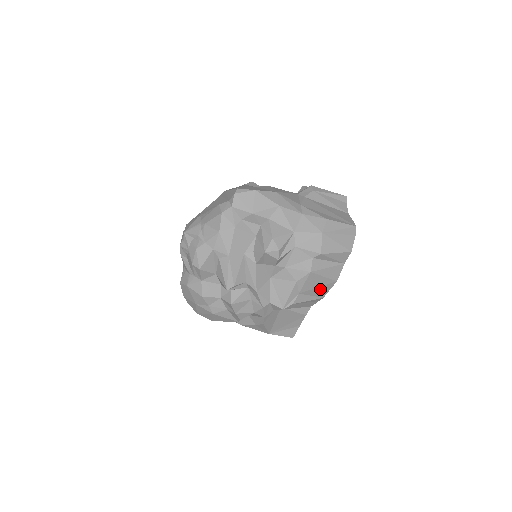
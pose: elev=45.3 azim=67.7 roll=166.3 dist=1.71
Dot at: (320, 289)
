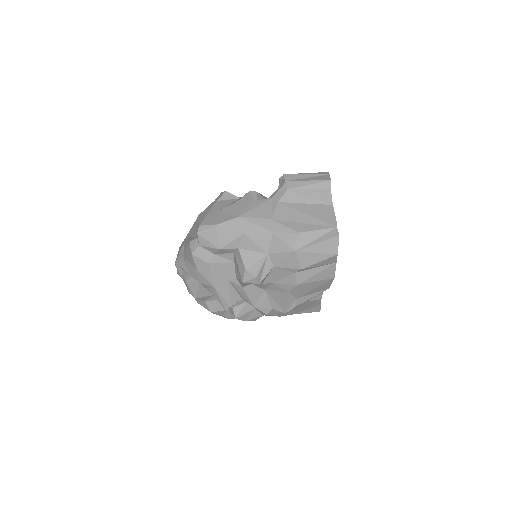
Dot at: (319, 287)
